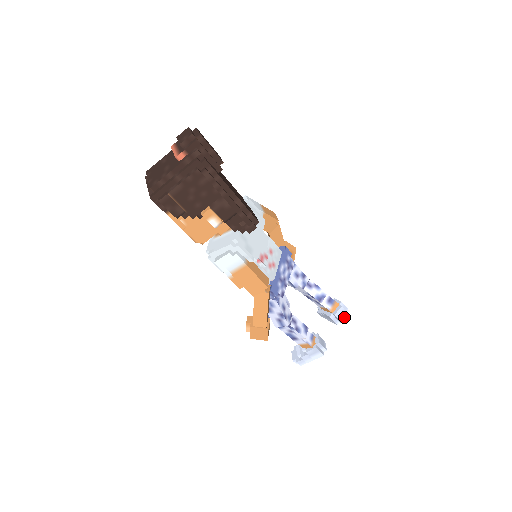
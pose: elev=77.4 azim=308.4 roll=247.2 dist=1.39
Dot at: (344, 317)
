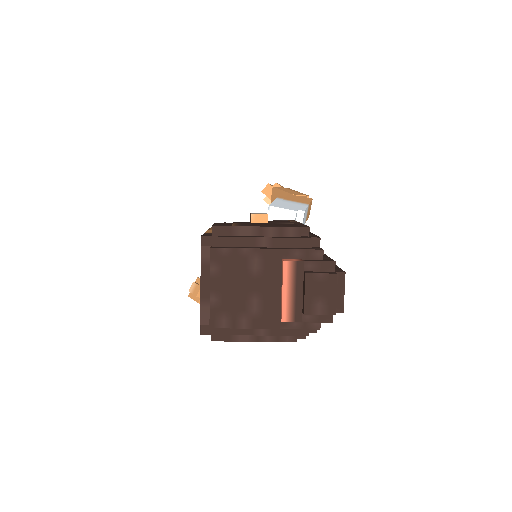
Dot at: occluded
